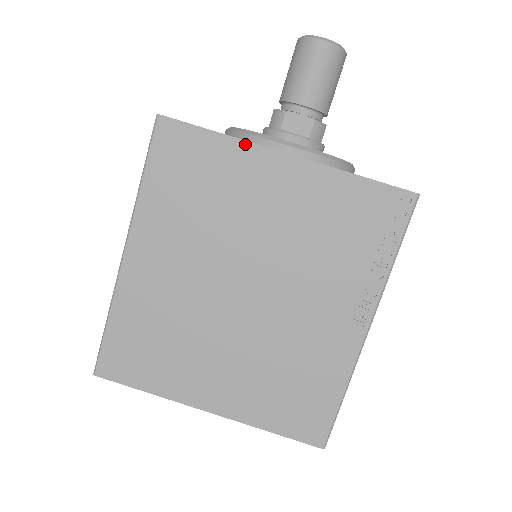
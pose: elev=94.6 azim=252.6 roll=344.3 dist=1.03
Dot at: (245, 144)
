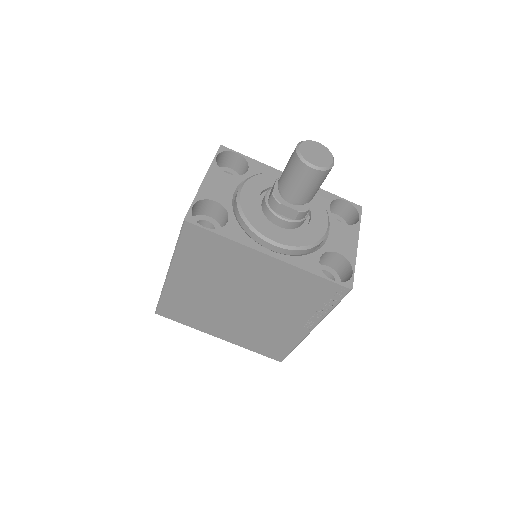
Dot at: (242, 246)
